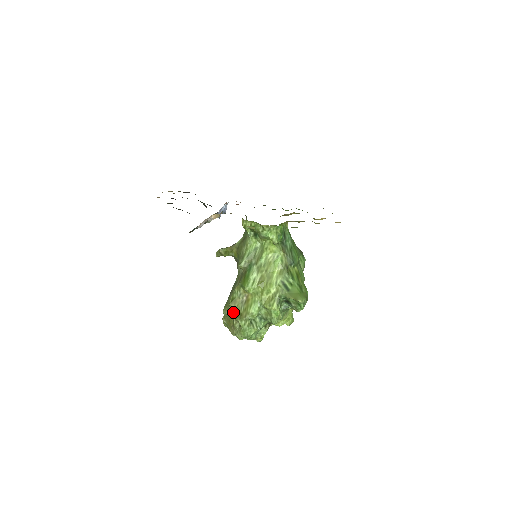
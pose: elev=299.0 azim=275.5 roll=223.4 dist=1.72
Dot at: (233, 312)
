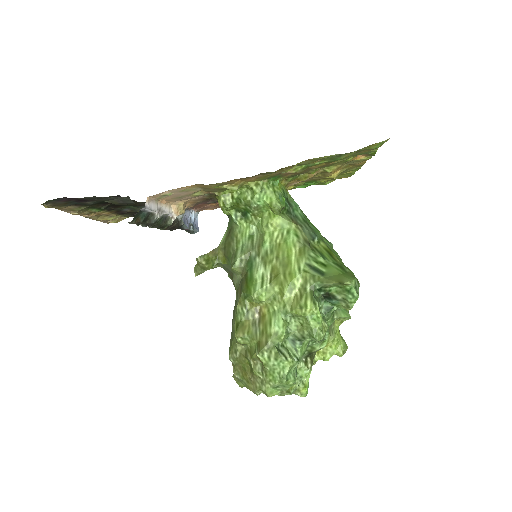
Dot at: (245, 349)
